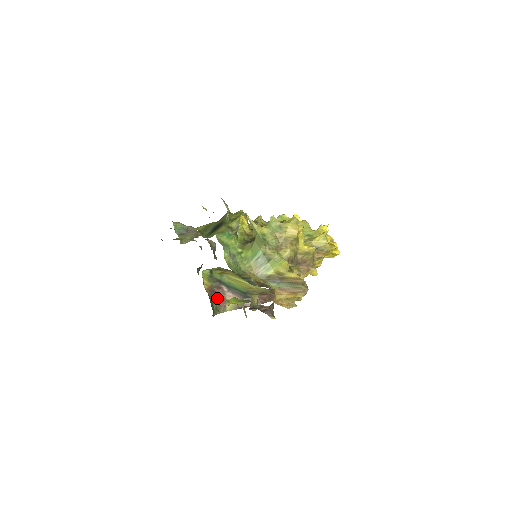
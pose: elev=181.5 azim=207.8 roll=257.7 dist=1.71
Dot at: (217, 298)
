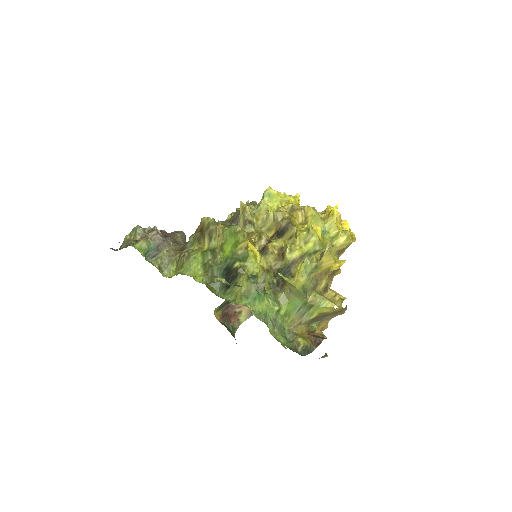
Dot at: (228, 317)
